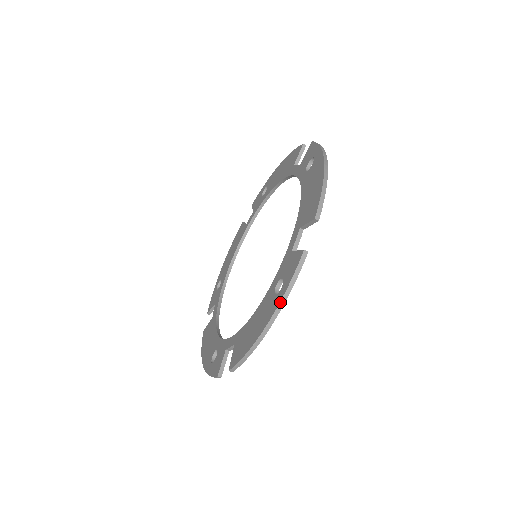
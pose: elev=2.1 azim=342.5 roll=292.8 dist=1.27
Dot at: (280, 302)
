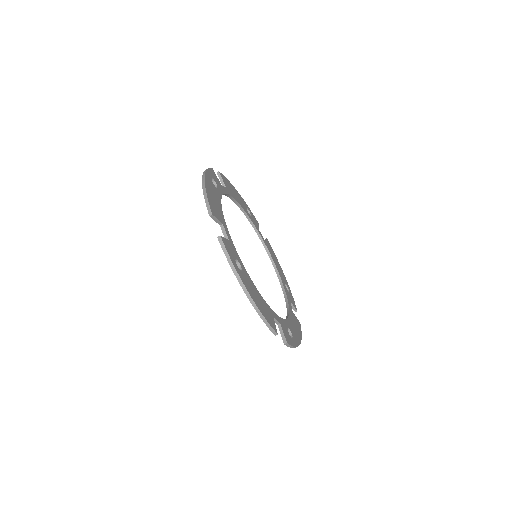
Dot at: (235, 275)
